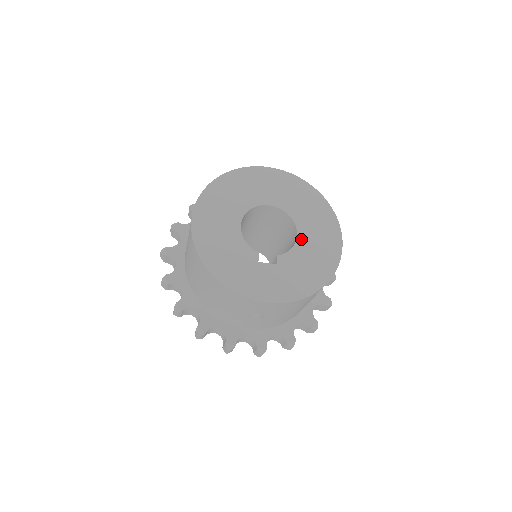
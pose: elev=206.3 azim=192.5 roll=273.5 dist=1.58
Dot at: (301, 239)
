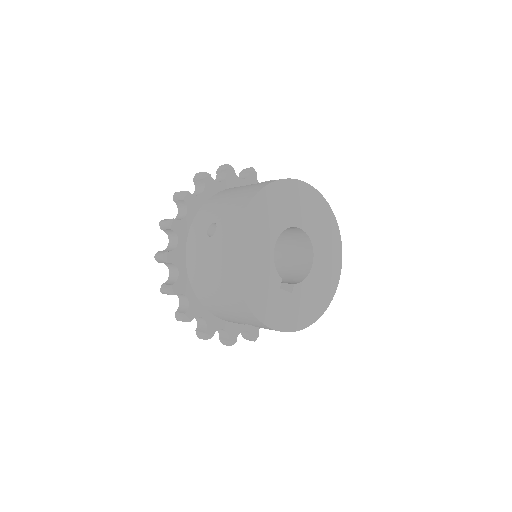
Dot at: (314, 270)
